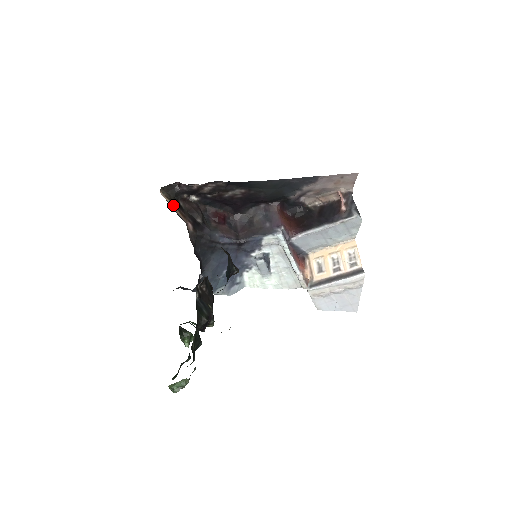
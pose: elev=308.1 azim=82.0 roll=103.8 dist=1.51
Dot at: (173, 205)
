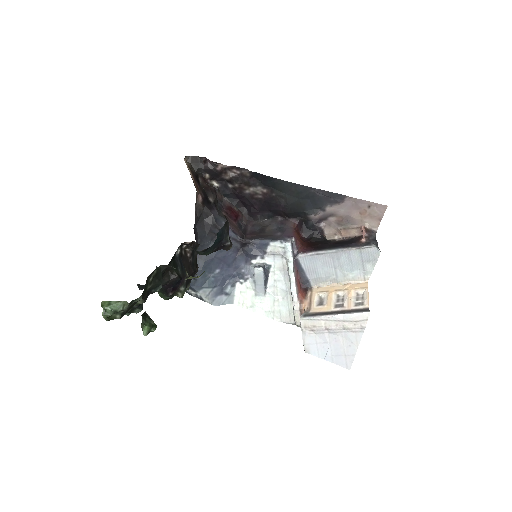
Dot at: (192, 175)
